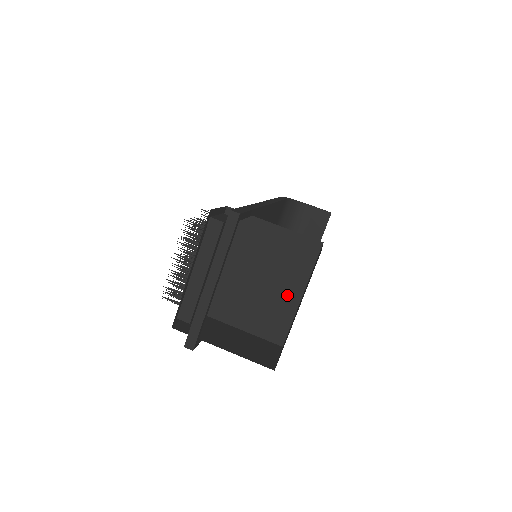
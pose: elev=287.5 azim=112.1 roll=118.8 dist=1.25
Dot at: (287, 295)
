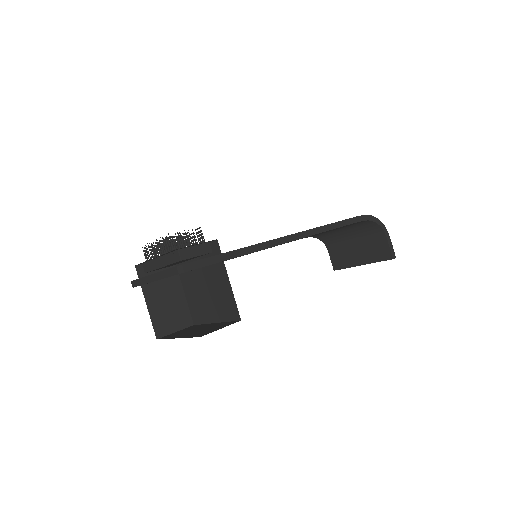
Dot at: (211, 312)
